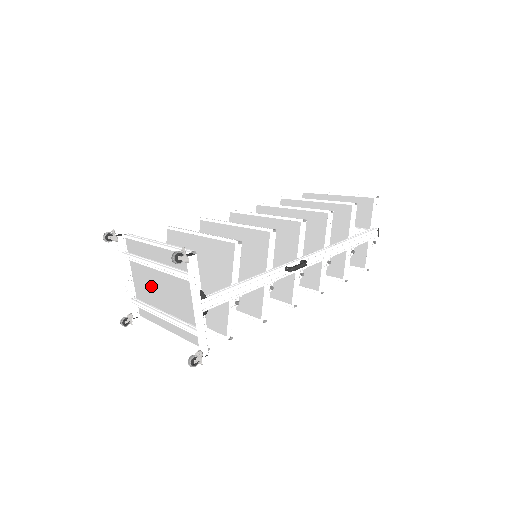
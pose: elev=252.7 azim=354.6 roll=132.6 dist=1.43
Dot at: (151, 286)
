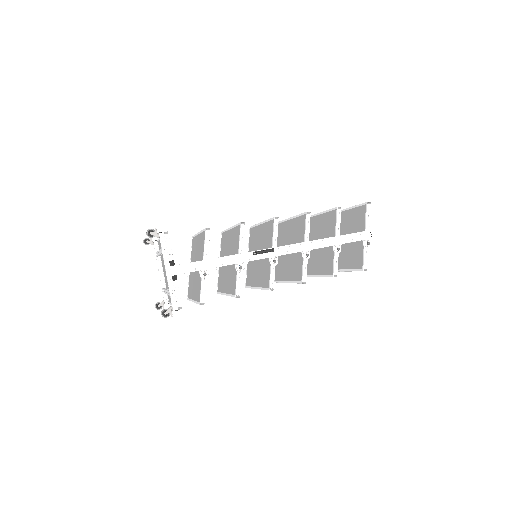
Dot at: (165, 272)
